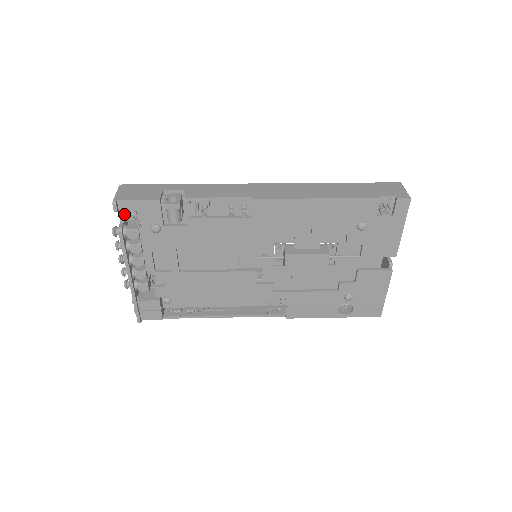
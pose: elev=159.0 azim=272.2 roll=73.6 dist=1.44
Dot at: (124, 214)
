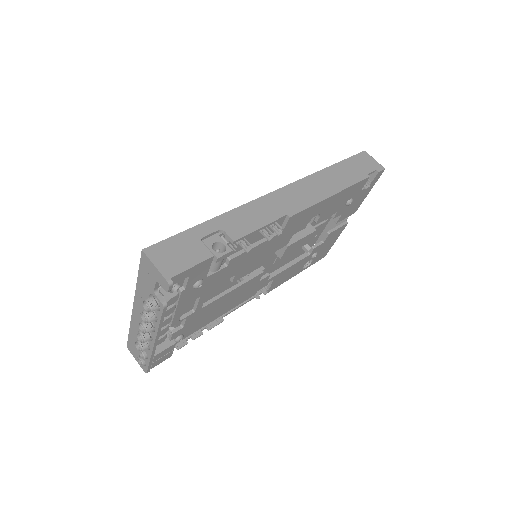
Dot at: occluded
